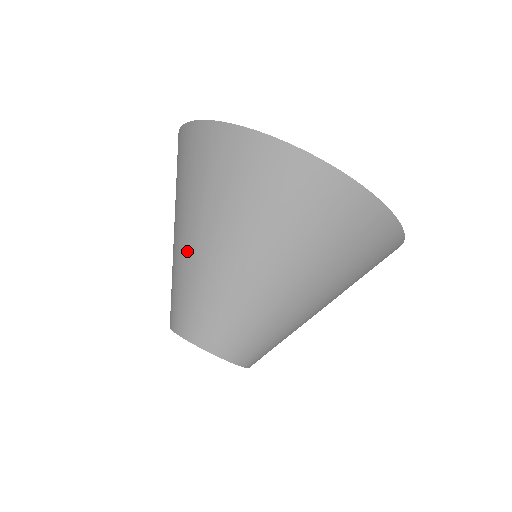
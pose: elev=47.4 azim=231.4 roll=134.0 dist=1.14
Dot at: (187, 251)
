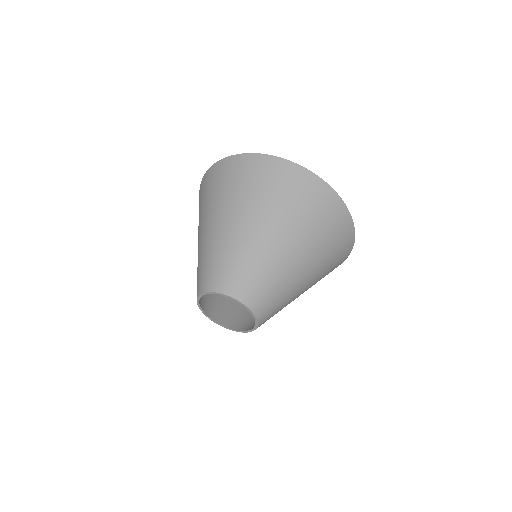
Dot at: (225, 232)
